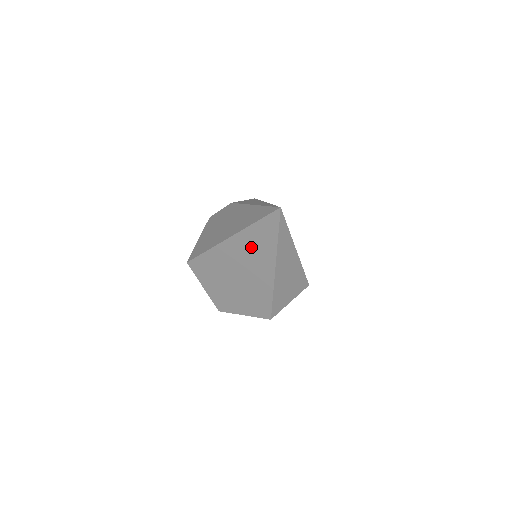
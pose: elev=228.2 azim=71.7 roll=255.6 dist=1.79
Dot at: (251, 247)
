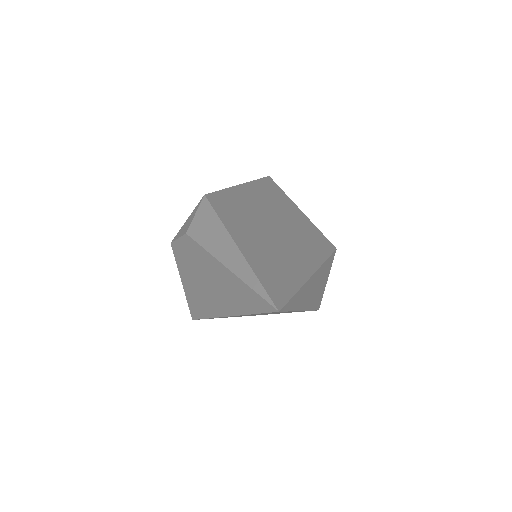
Dot at: occluded
